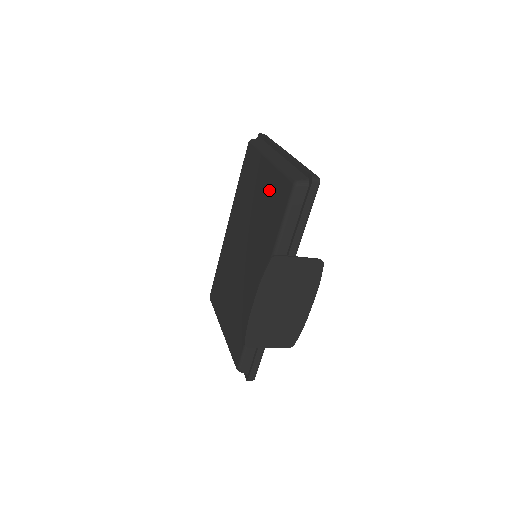
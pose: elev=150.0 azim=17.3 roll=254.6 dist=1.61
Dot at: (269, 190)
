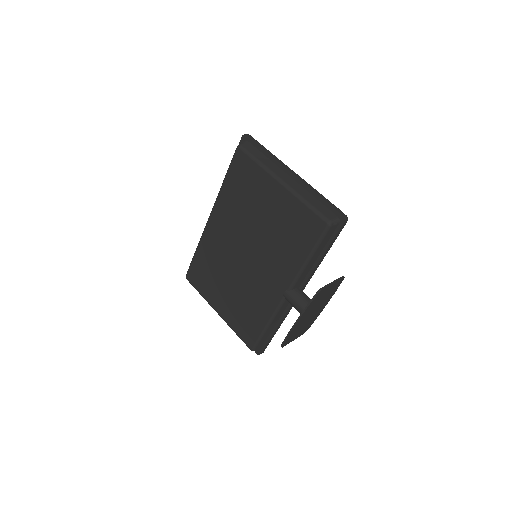
Dot at: (286, 215)
